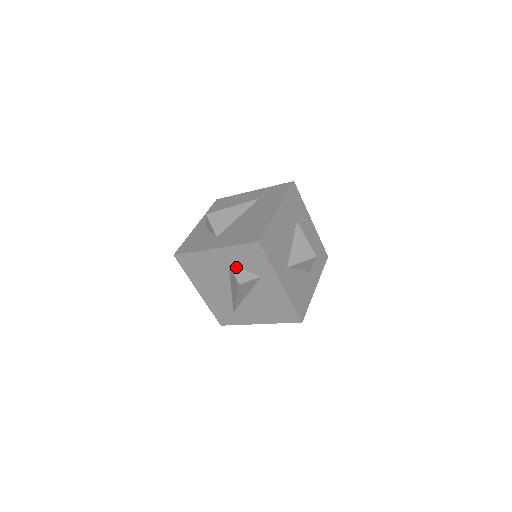
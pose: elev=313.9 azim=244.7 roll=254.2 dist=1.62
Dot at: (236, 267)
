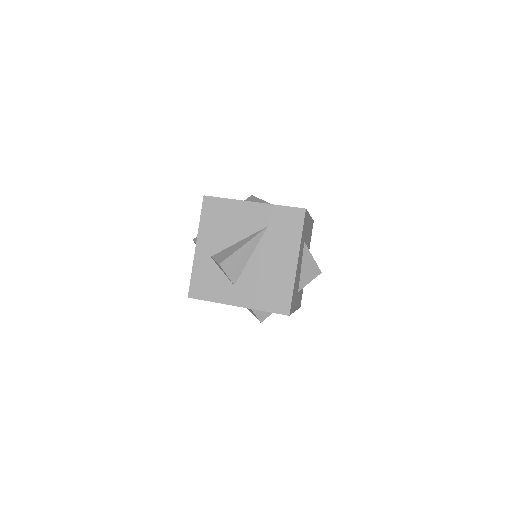
Dot at: occluded
